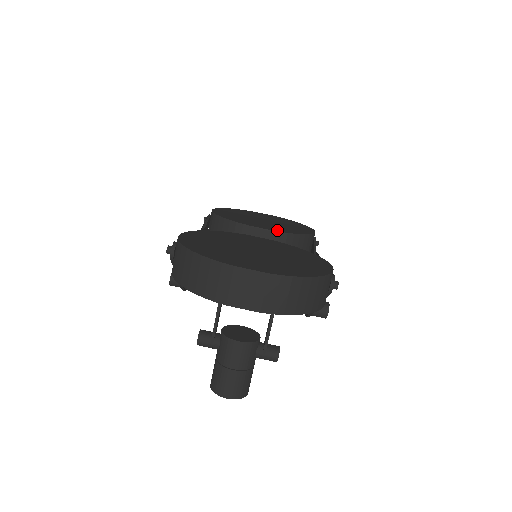
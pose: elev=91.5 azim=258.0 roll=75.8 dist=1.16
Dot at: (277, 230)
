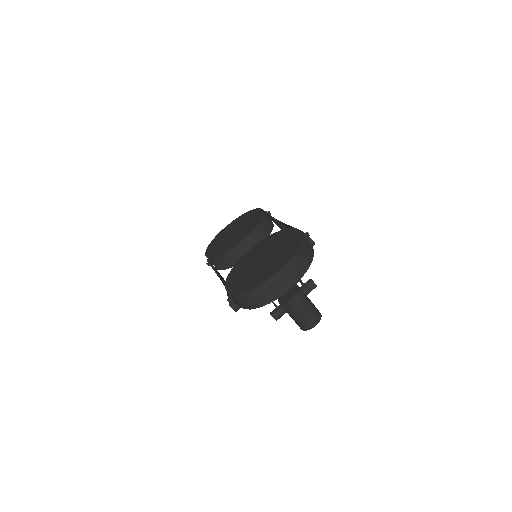
Dot at: (249, 233)
